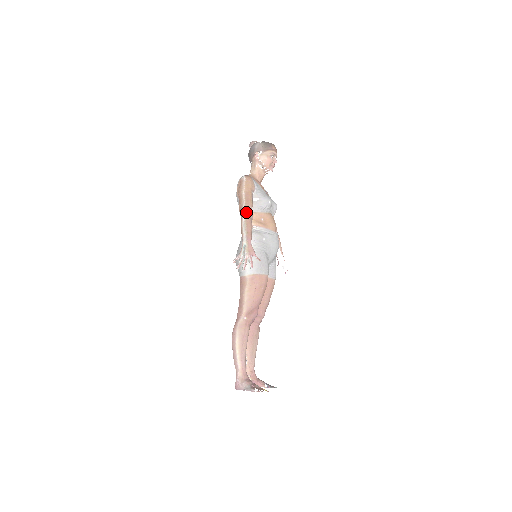
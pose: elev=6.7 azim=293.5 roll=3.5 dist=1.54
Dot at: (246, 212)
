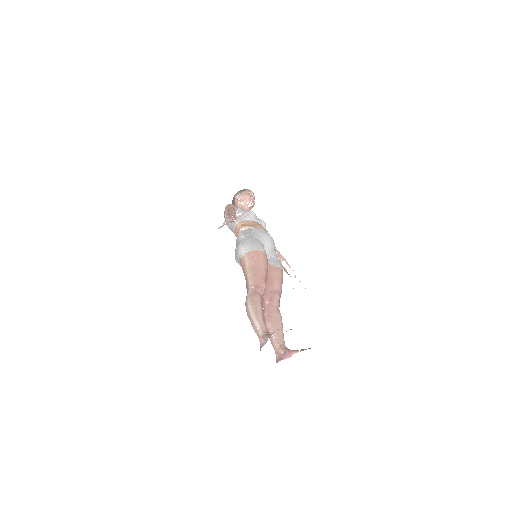
Dot at: occluded
